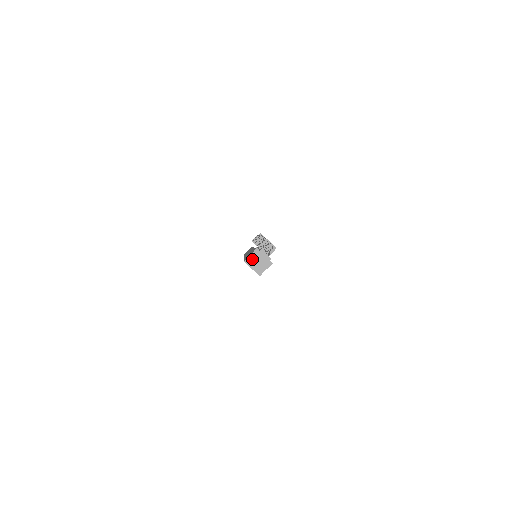
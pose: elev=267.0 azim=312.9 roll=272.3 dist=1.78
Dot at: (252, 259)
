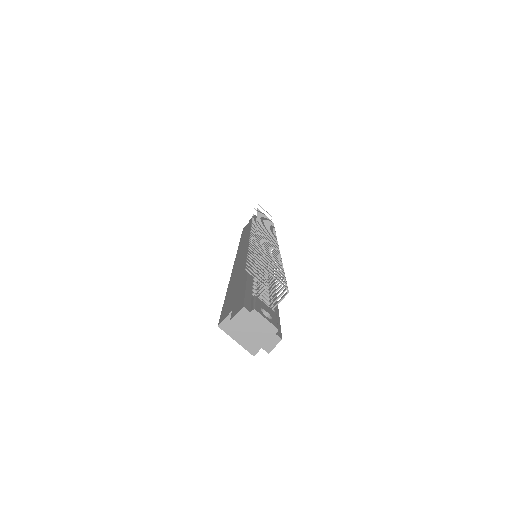
Dot at: occluded
